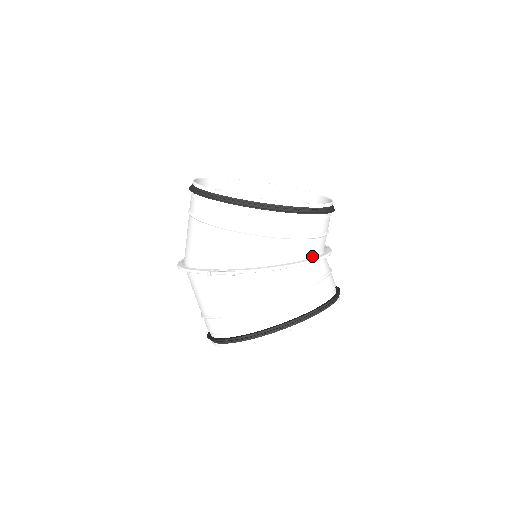
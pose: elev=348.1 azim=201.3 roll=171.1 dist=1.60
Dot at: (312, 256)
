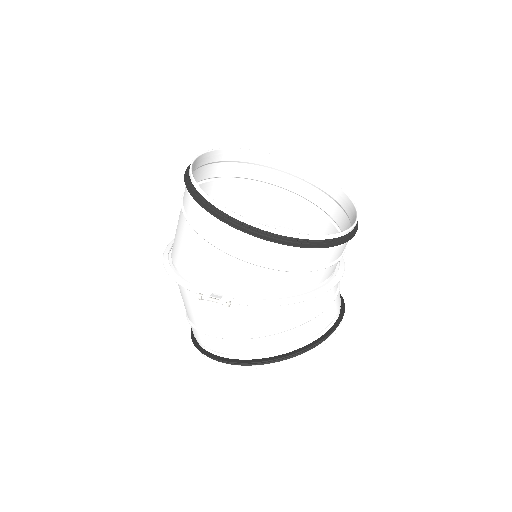
Dot at: (322, 283)
